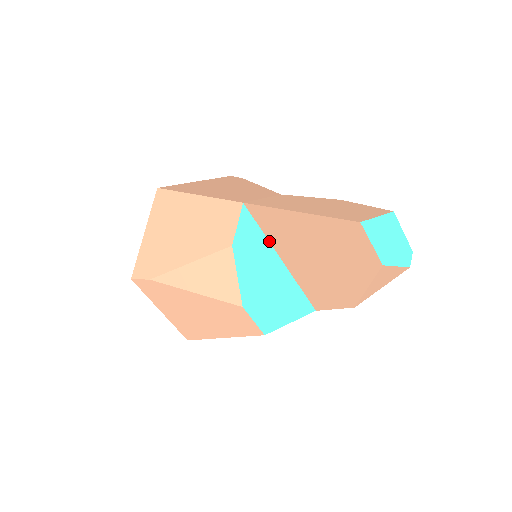
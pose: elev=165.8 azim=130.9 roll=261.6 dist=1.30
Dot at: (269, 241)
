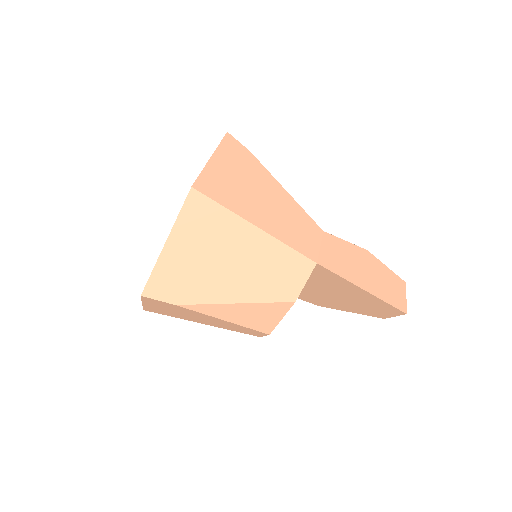
Dot at: occluded
